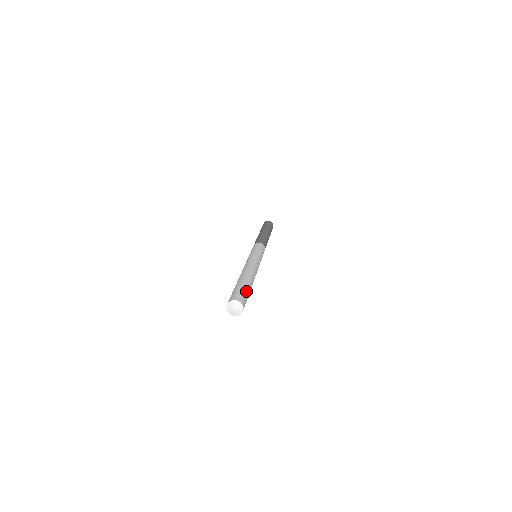
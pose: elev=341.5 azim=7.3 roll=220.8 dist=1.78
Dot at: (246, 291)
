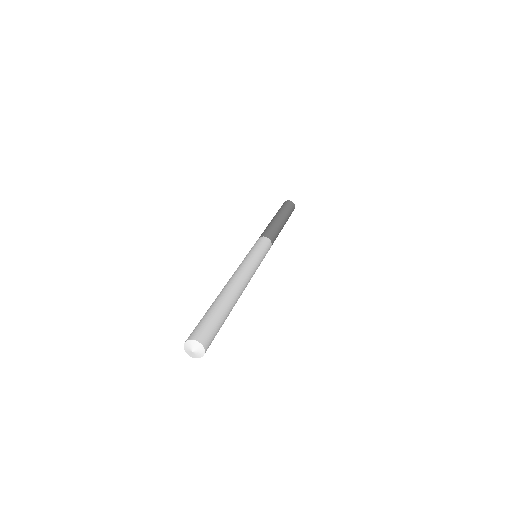
Dot at: (219, 326)
